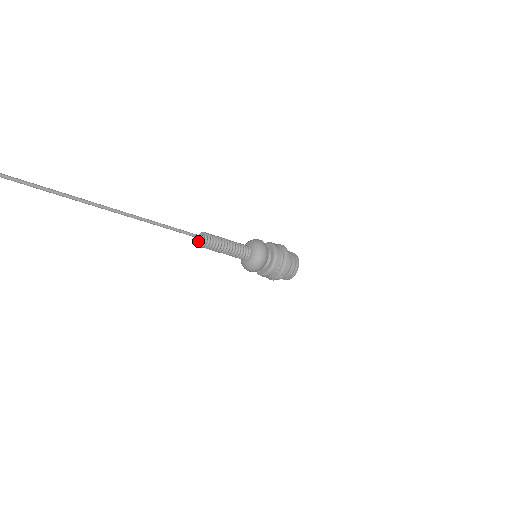
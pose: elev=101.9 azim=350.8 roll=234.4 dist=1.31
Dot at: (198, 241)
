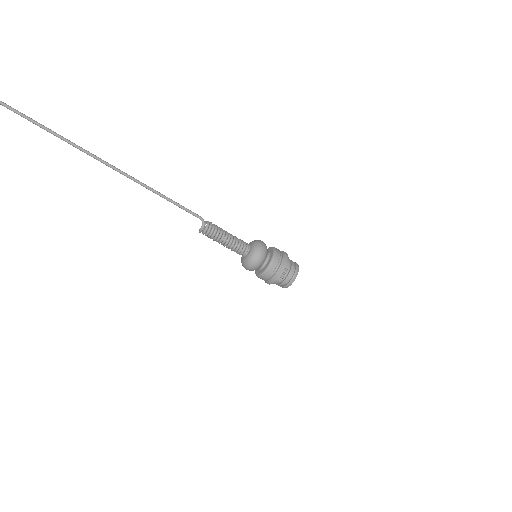
Dot at: (202, 220)
